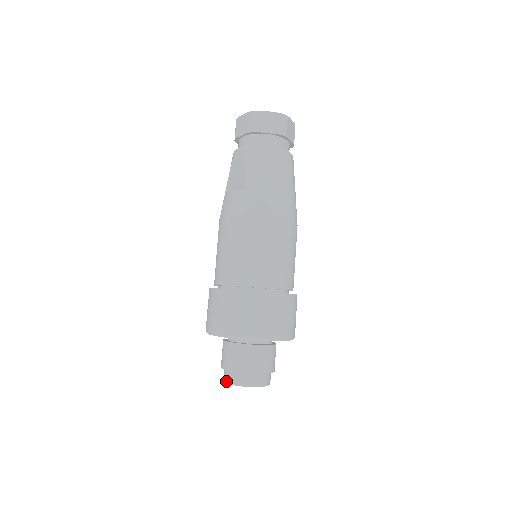
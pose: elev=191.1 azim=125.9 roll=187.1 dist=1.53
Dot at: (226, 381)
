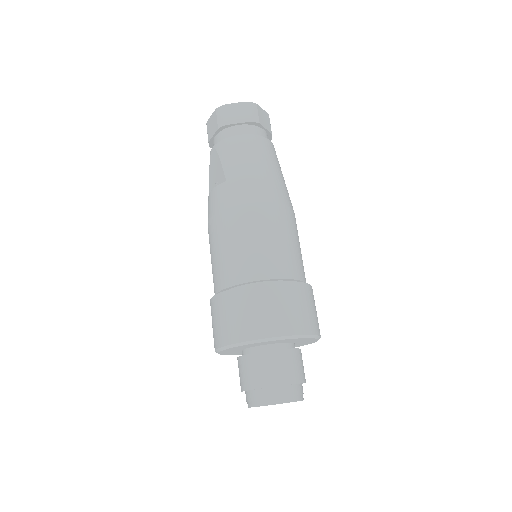
Dot at: (249, 405)
